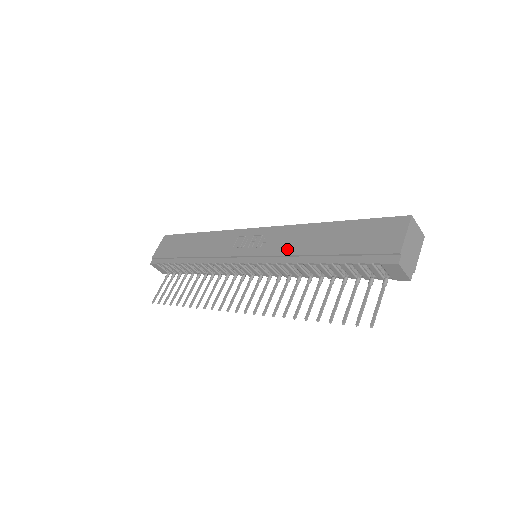
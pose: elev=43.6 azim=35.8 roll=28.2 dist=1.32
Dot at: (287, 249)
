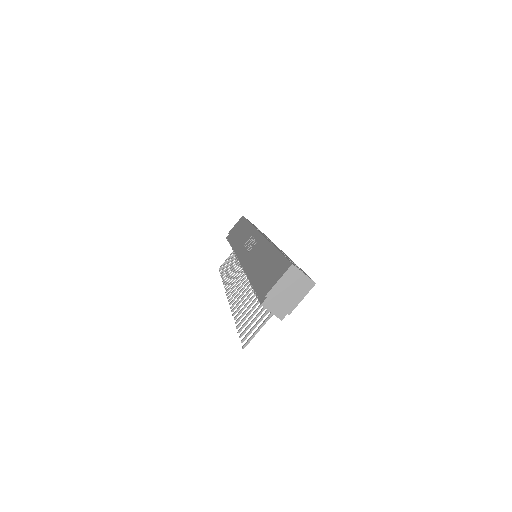
Dot at: (251, 260)
